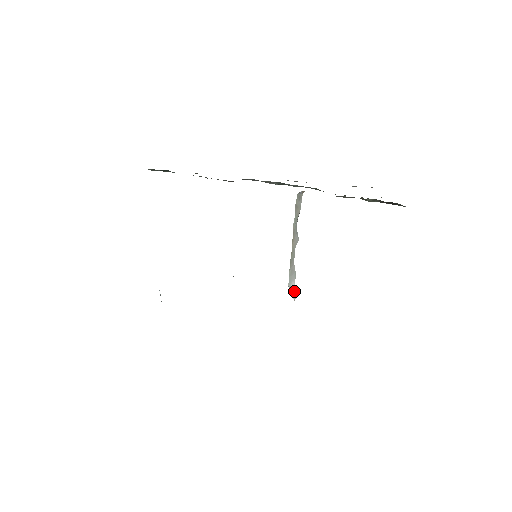
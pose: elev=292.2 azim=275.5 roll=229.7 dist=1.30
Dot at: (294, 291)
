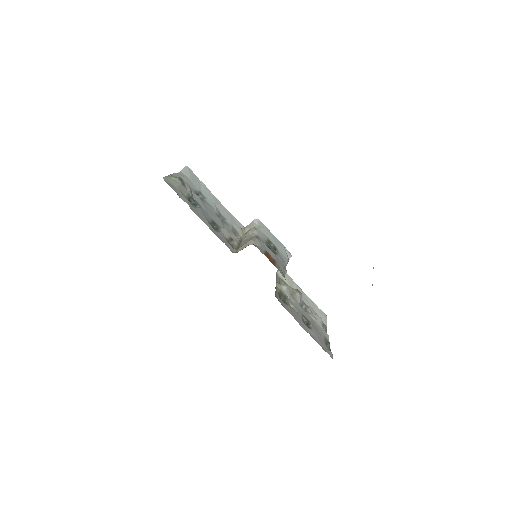
Dot at: occluded
